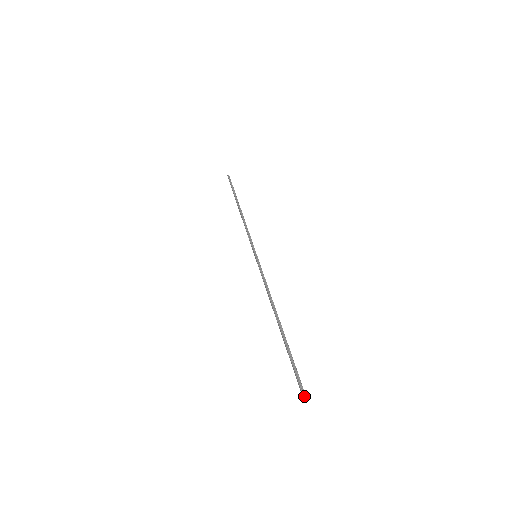
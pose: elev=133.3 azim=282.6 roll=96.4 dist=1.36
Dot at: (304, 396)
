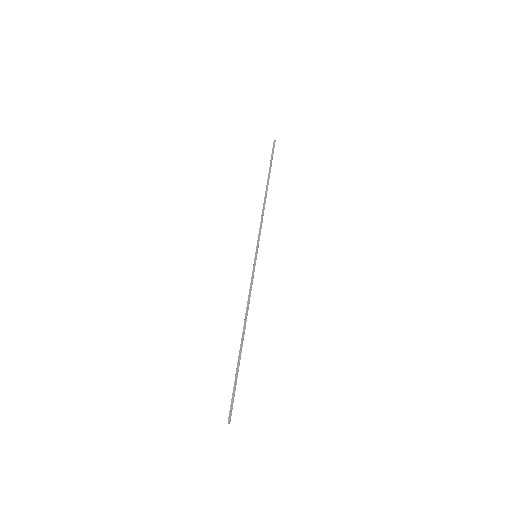
Dot at: (229, 422)
